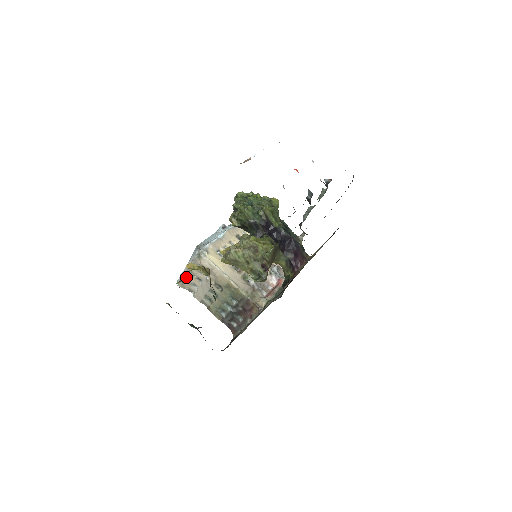
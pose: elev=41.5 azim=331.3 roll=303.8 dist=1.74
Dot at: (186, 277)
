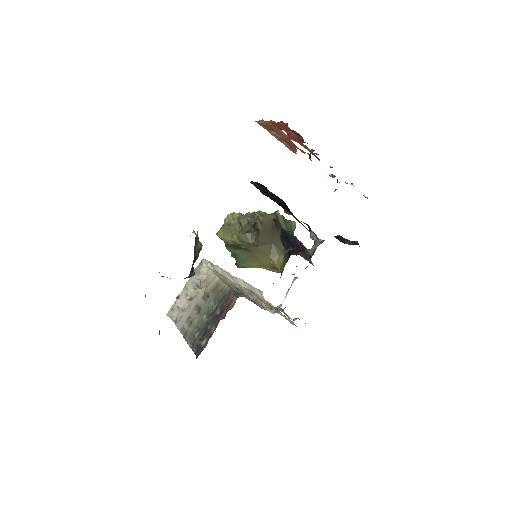
Dot at: occluded
